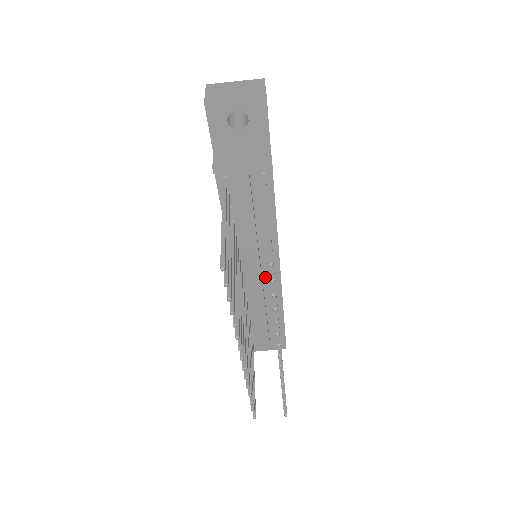
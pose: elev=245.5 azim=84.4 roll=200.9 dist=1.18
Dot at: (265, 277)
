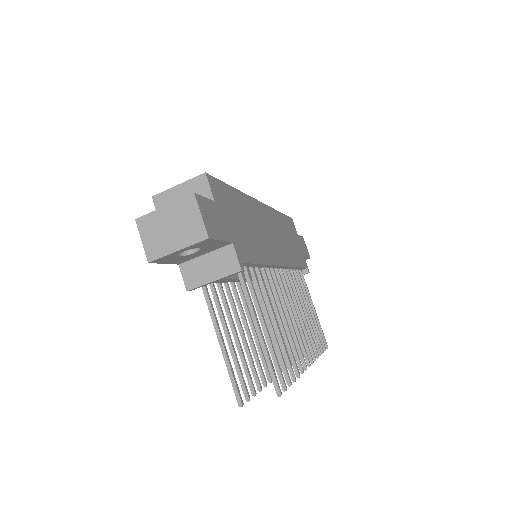
Dot at: occluded
